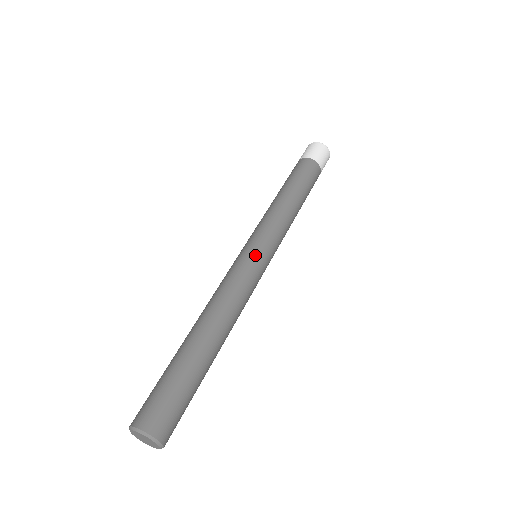
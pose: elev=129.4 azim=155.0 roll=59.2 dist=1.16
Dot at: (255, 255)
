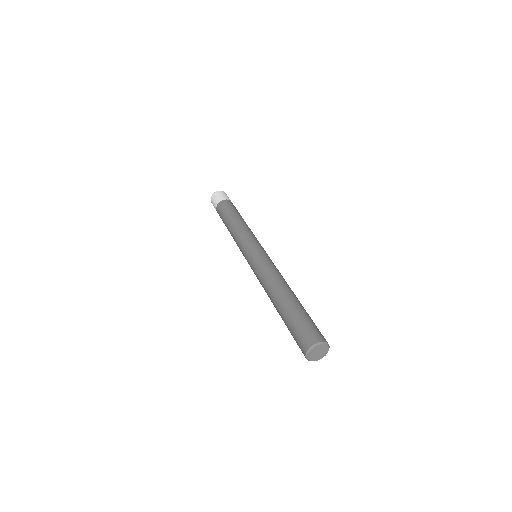
Dot at: occluded
